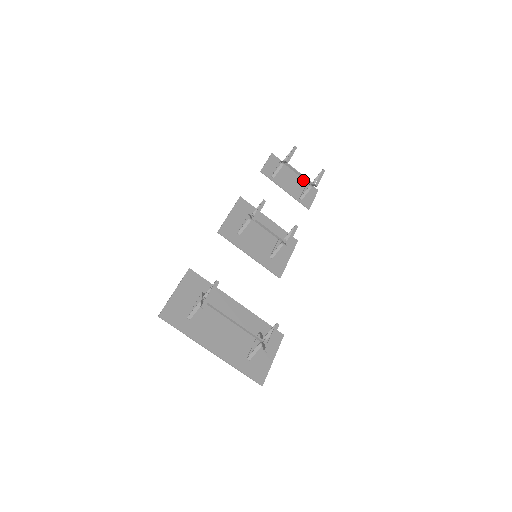
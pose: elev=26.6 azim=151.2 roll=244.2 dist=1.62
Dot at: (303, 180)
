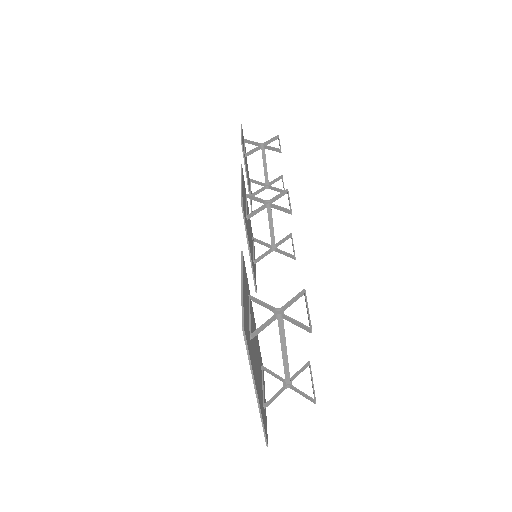
Dot at: occluded
